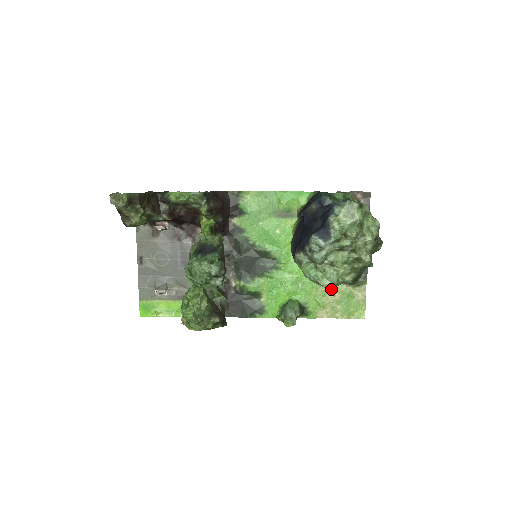
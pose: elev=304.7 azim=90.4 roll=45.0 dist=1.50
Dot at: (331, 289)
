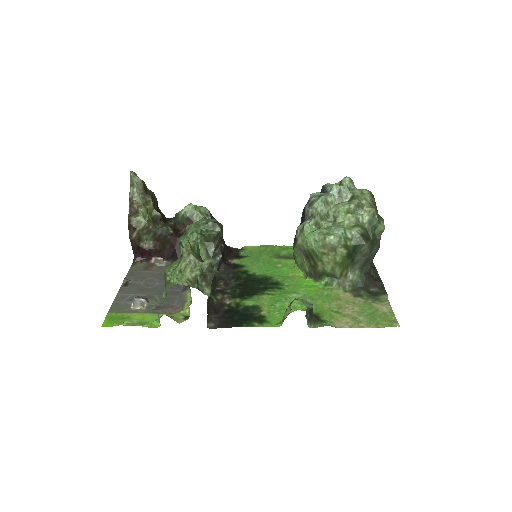
Dot at: (347, 304)
